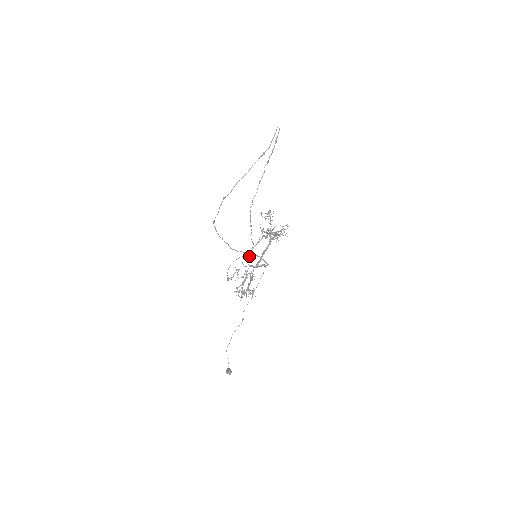
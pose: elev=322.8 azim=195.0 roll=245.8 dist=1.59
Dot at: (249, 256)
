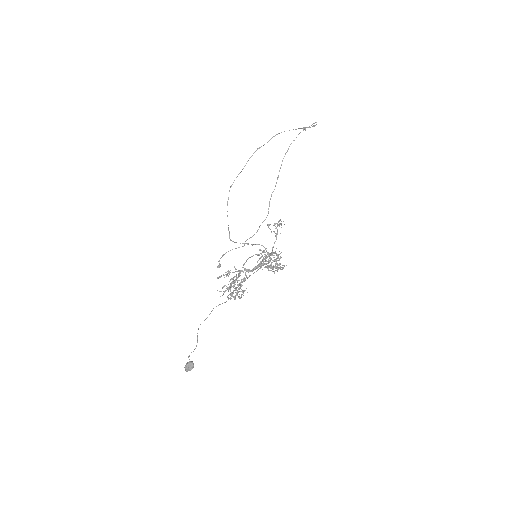
Dot at: occluded
